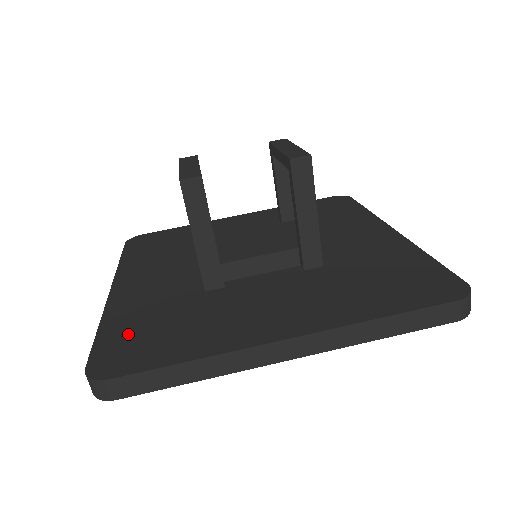
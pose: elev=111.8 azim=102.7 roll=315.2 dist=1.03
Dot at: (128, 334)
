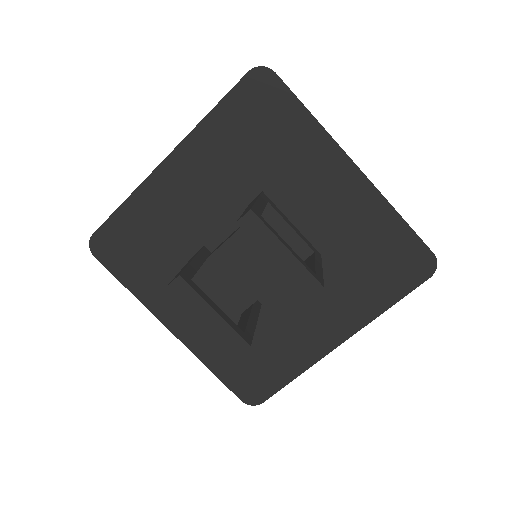
Dot at: (238, 371)
